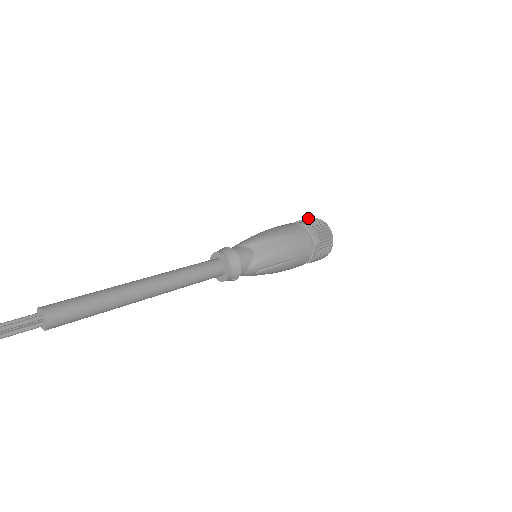
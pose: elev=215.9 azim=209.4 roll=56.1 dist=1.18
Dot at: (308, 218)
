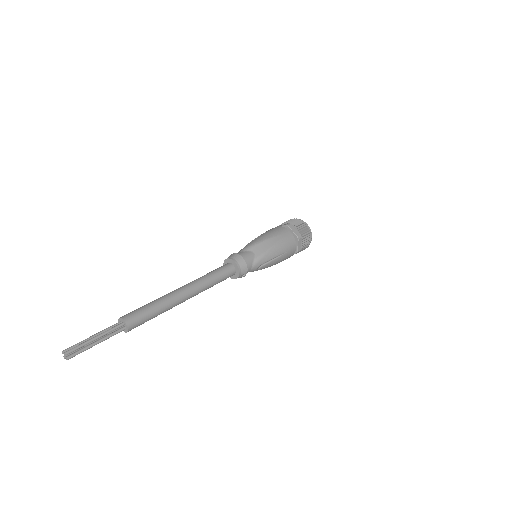
Dot at: (290, 220)
